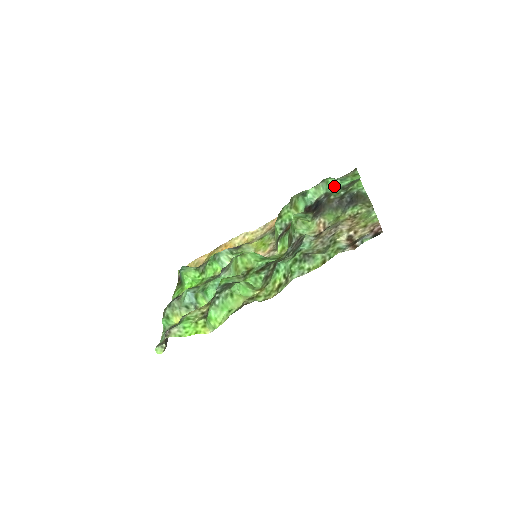
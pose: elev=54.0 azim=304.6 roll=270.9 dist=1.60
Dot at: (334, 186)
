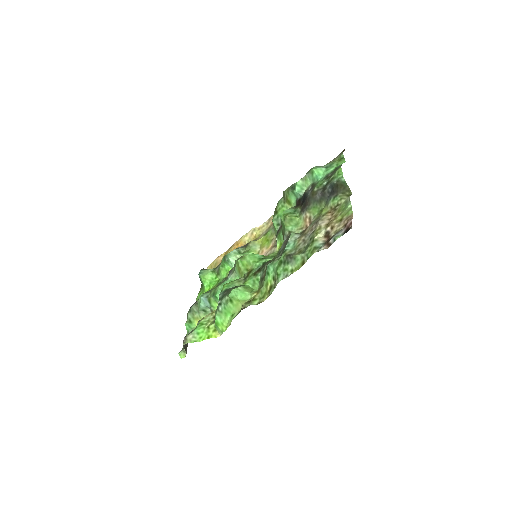
Dot at: (319, 176)
